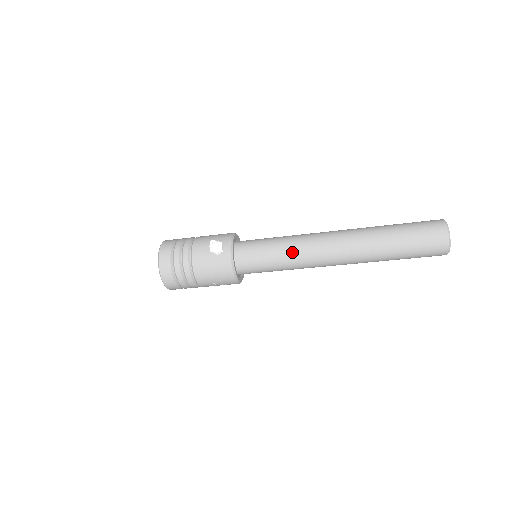
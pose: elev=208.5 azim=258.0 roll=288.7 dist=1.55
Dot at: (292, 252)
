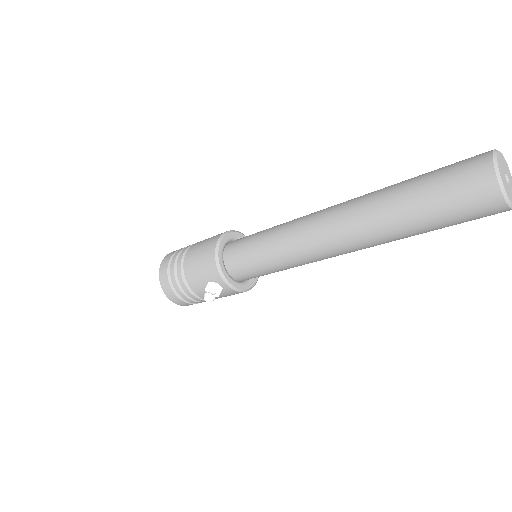
Dot at: (293, 265)
